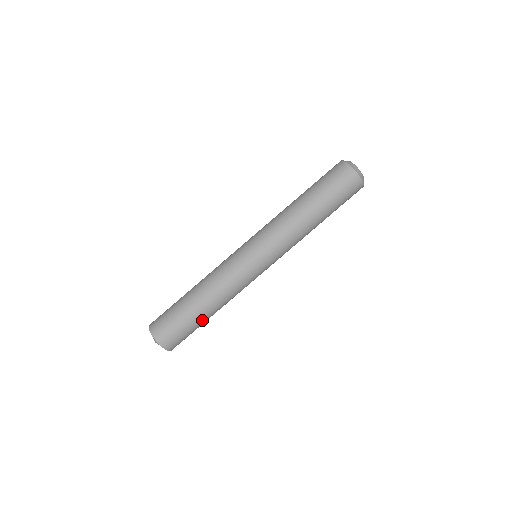
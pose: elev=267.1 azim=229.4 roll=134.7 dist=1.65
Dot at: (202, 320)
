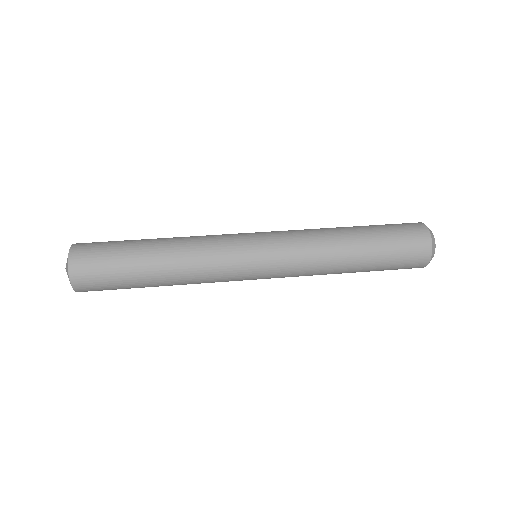
Dot at: (139, 247)
